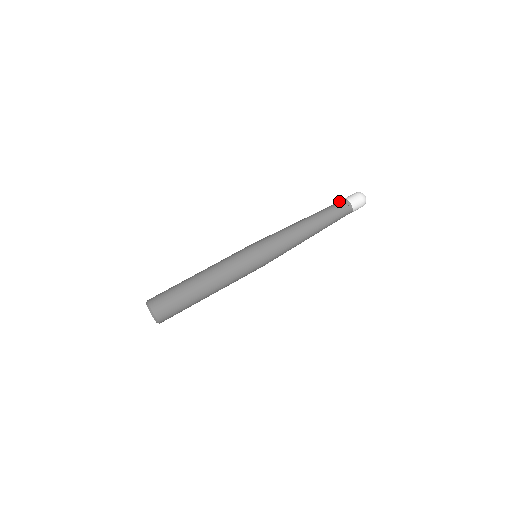
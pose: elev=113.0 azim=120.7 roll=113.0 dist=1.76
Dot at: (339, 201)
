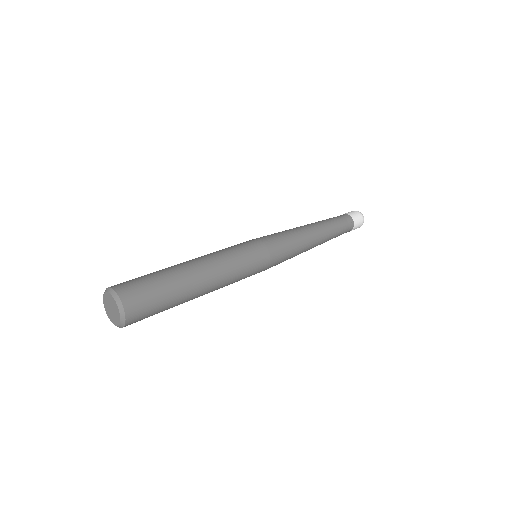
Dot at: occluded
